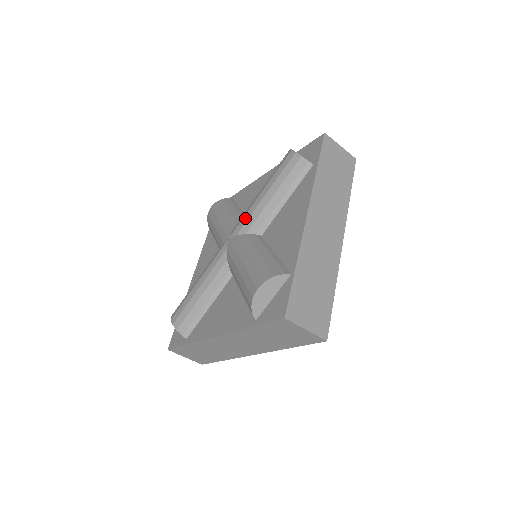
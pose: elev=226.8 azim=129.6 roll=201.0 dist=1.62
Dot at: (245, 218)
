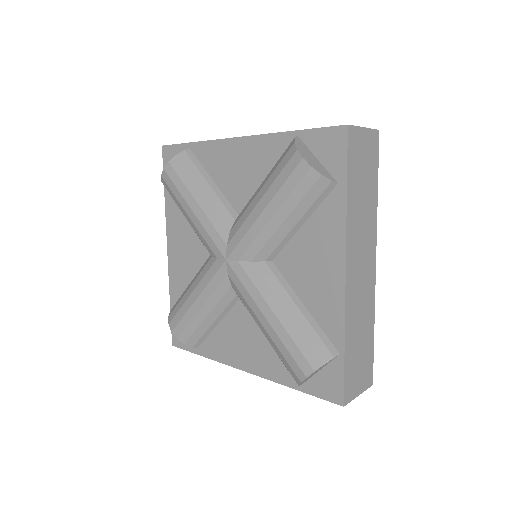
Dot at: (245, 241)
